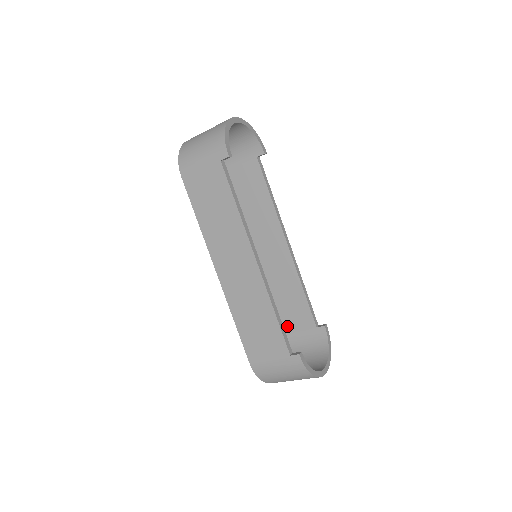
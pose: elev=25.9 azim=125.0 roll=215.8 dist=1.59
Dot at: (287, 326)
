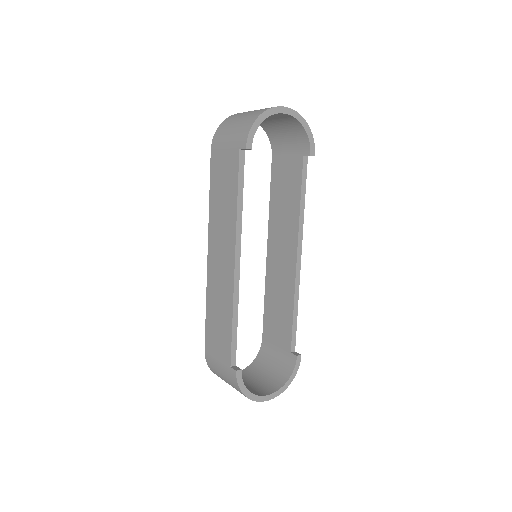
Dot at: (270, 335)
